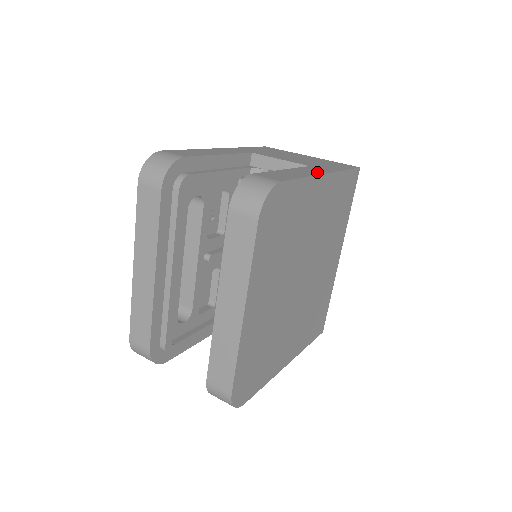
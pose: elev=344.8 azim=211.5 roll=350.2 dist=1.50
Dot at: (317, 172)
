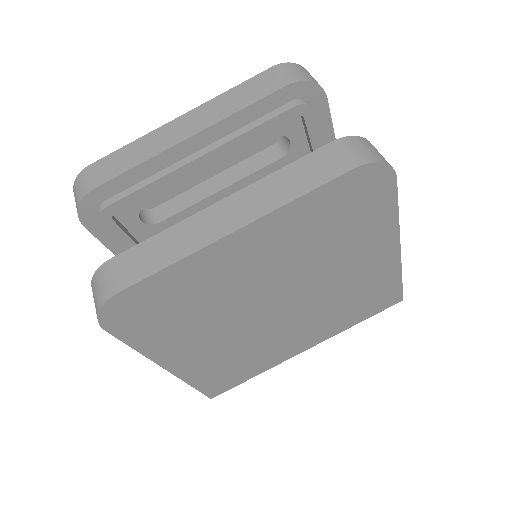
Dot at: occluded
